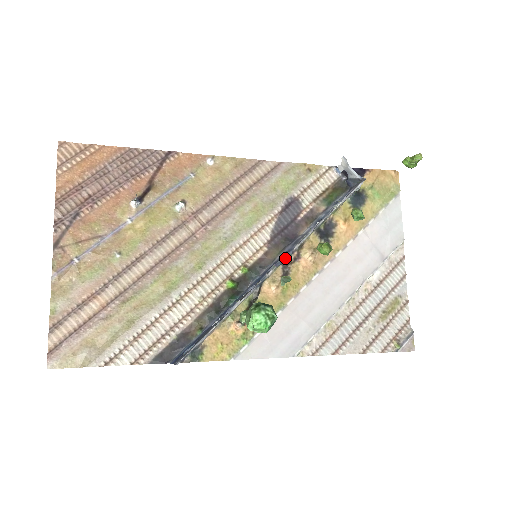
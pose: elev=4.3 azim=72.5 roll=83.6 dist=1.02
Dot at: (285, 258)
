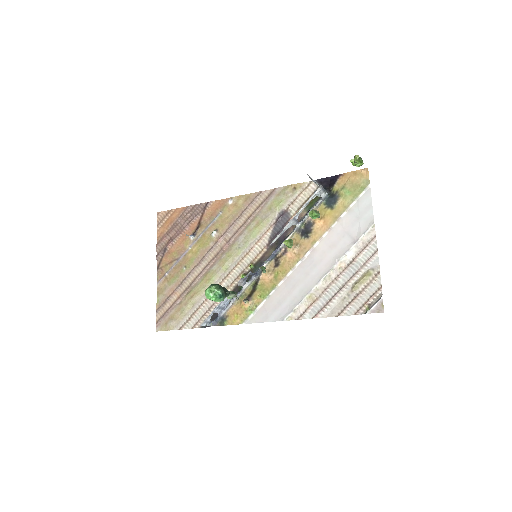
Dot at: (275, 254)
